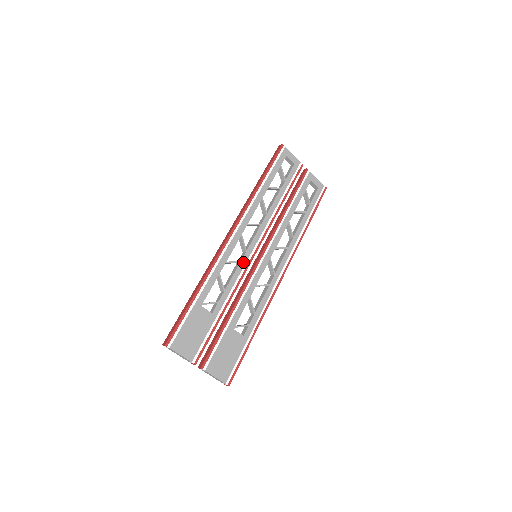
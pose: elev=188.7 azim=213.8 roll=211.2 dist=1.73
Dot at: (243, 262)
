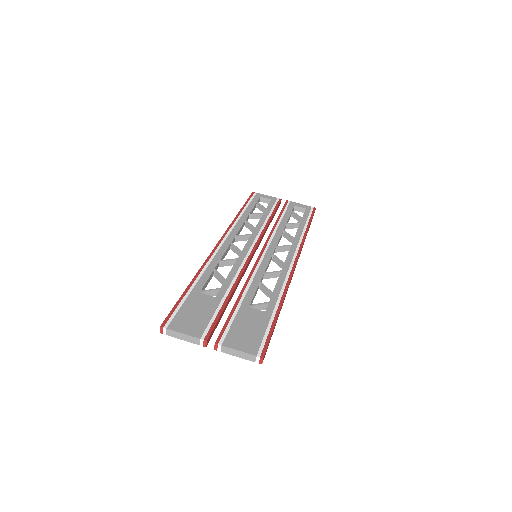
Dot at: (240, 259)
